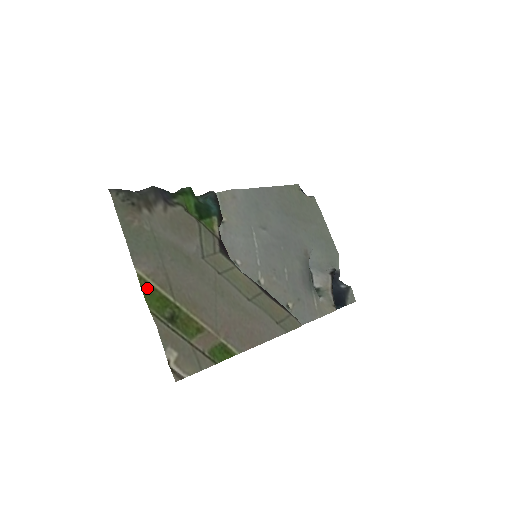
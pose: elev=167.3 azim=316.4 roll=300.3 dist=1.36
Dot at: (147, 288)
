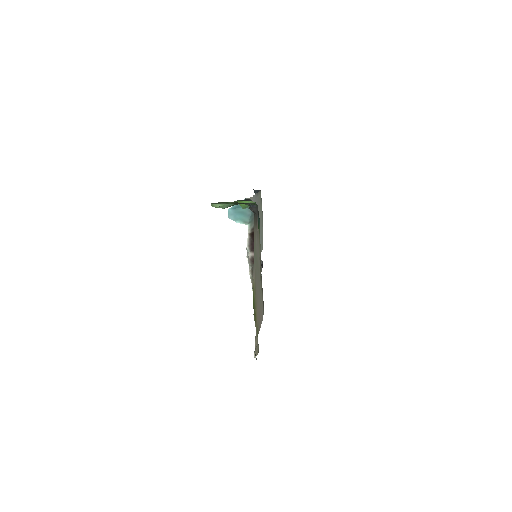
Dot at: (253, 293)
